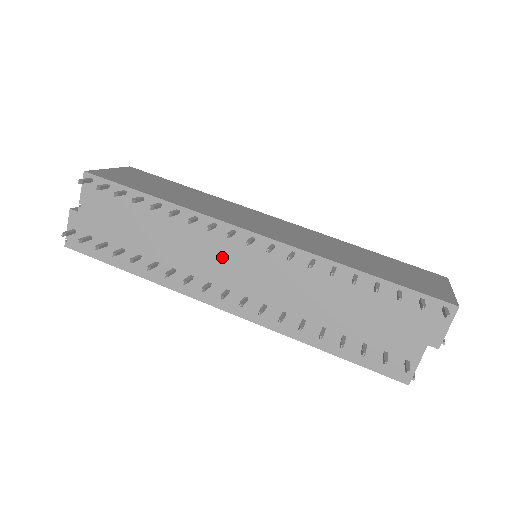
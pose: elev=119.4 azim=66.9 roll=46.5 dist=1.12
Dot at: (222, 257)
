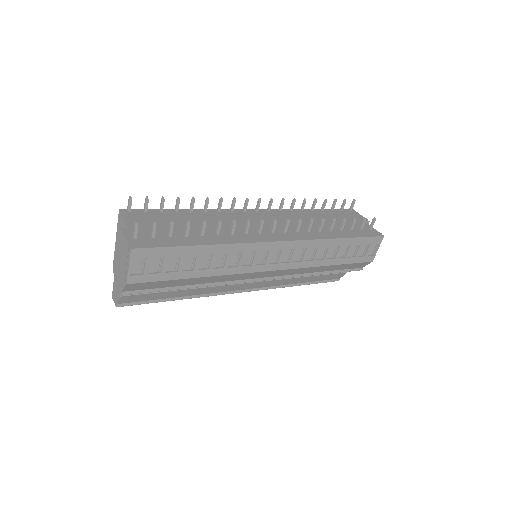
Dot at: (251, 221)
